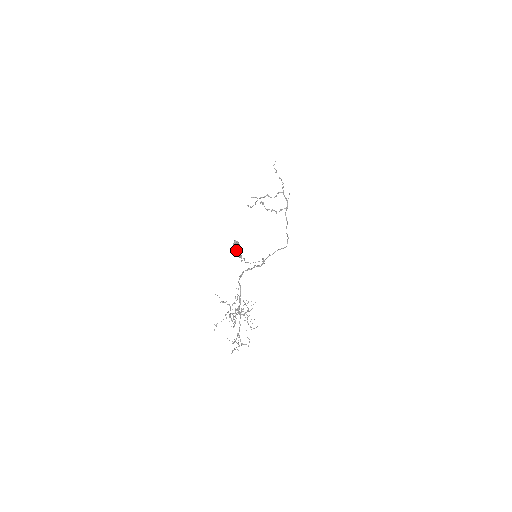
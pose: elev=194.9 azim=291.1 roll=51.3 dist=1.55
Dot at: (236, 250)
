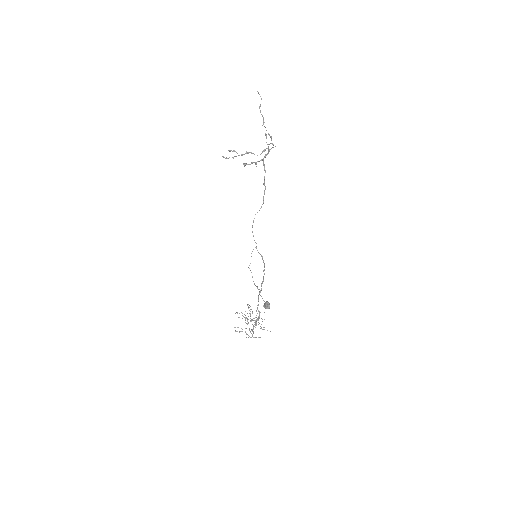
Dot at: (267, 308)
